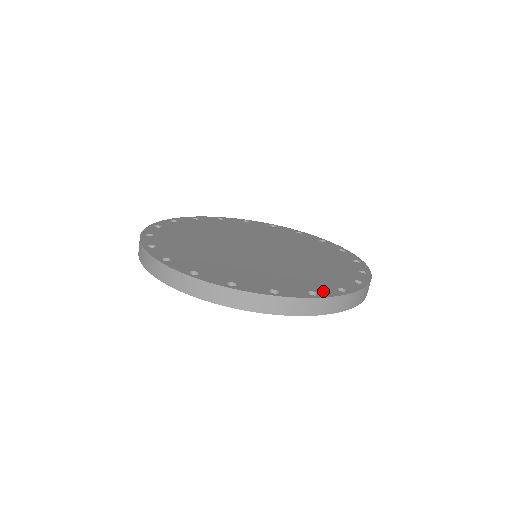
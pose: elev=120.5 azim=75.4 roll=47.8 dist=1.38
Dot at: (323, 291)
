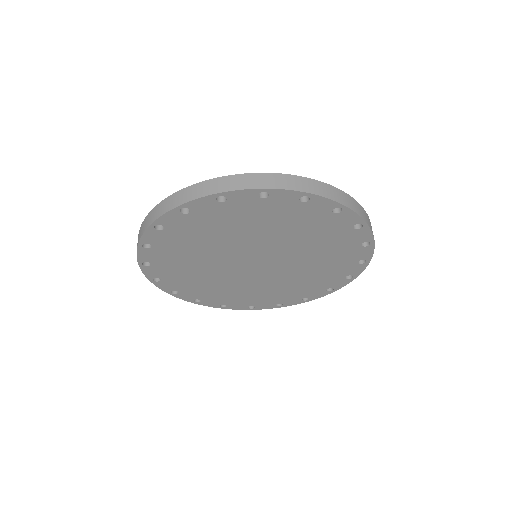
Dot at: occluded
